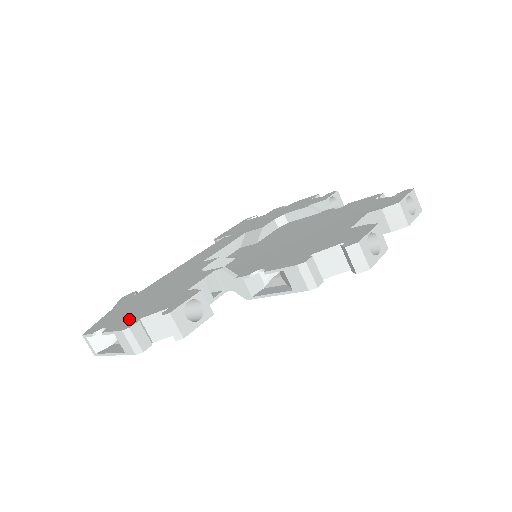
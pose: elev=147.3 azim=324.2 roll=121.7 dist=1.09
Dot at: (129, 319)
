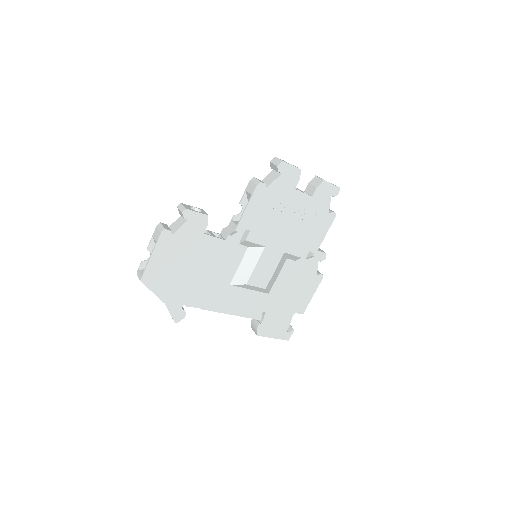
Dot at: occluded
